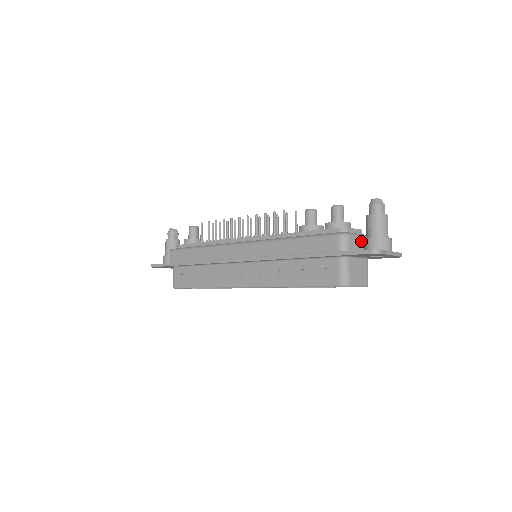
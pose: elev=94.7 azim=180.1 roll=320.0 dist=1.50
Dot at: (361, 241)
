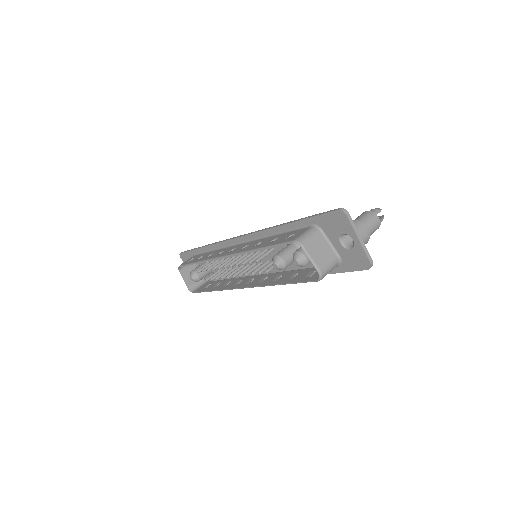
Dot at: occluded
